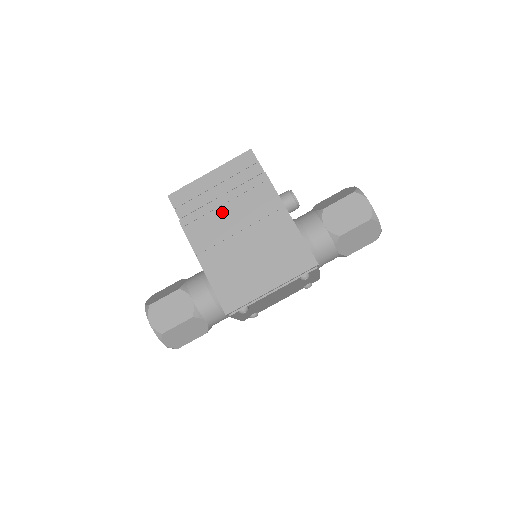
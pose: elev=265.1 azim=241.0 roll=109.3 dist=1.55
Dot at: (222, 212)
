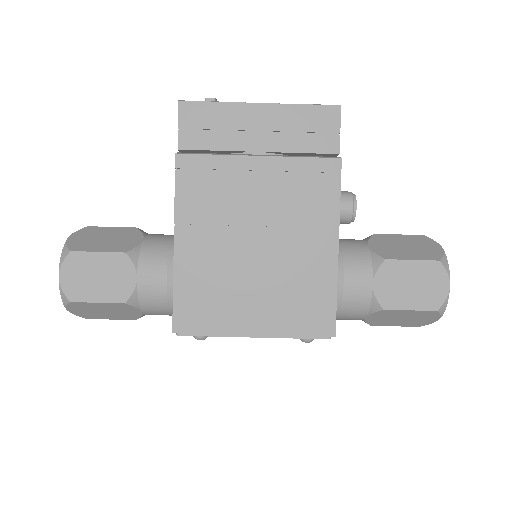
Dot at: (246, 181)
